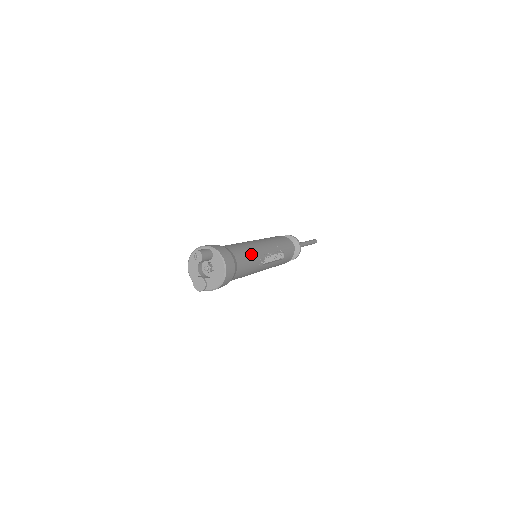
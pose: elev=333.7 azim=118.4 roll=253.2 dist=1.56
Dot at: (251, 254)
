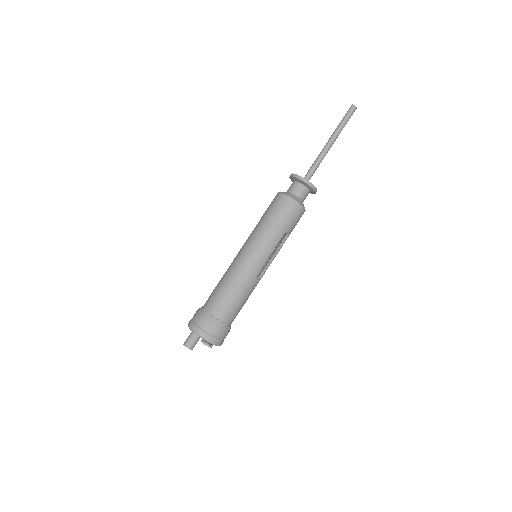
Dot at: (239, 293)
